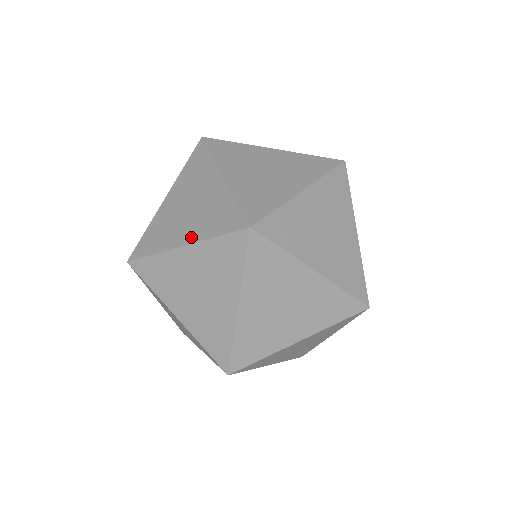
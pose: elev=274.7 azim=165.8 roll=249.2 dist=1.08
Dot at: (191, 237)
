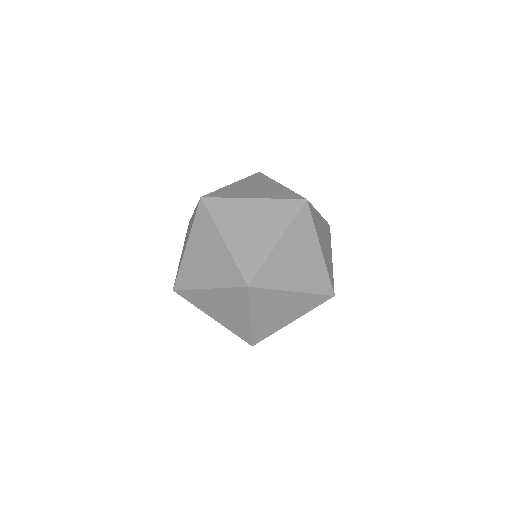
Dot at: (261, 196)
